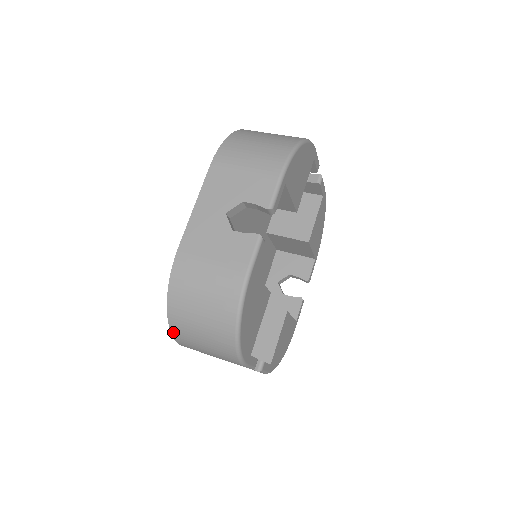
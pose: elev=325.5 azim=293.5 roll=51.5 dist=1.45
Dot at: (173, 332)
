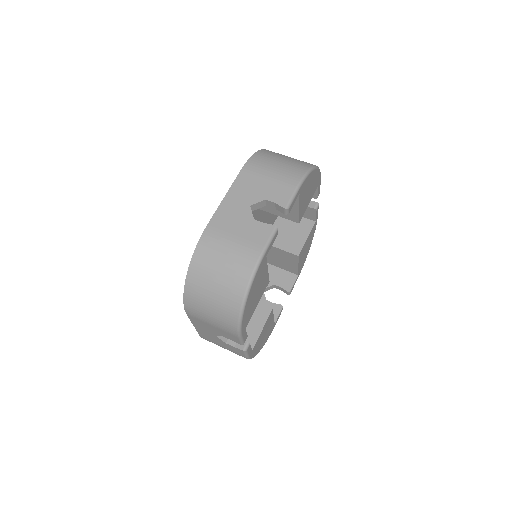
Dot at: (186, 296)
